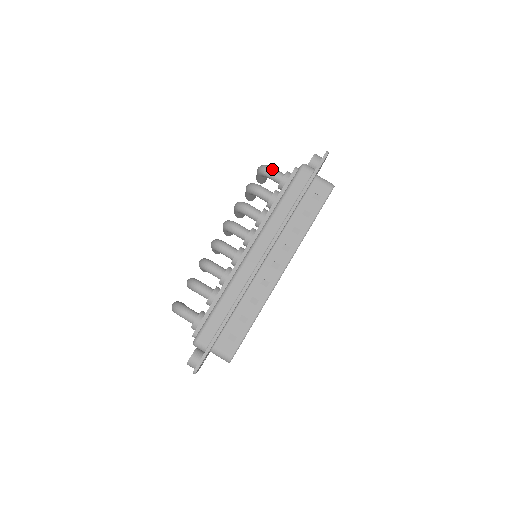
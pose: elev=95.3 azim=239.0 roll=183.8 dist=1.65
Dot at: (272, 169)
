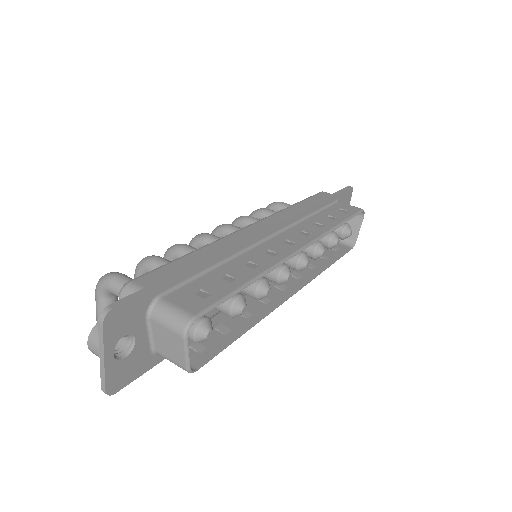
Dot at: (283, 202)
